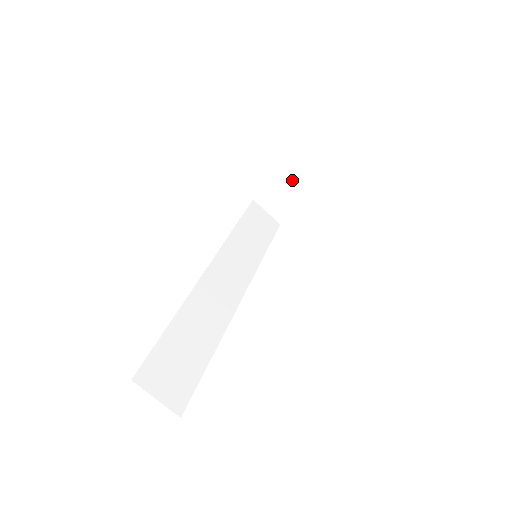
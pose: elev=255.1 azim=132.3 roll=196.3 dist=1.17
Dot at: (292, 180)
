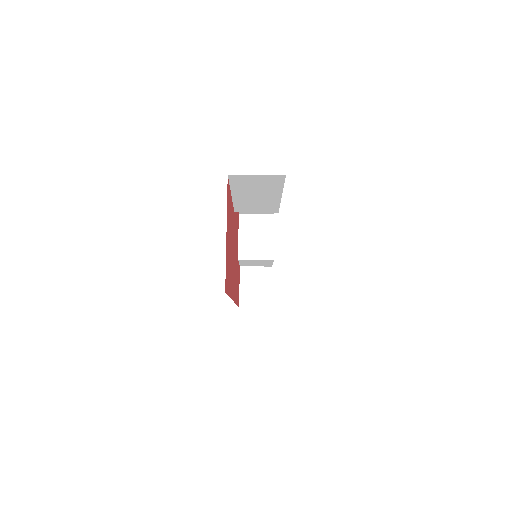
Dot at: (244, 237)
